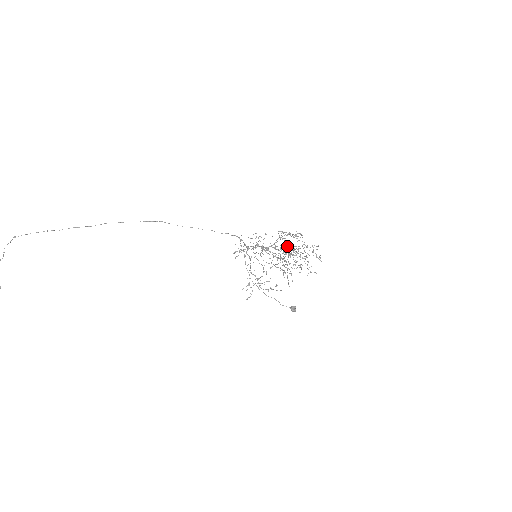
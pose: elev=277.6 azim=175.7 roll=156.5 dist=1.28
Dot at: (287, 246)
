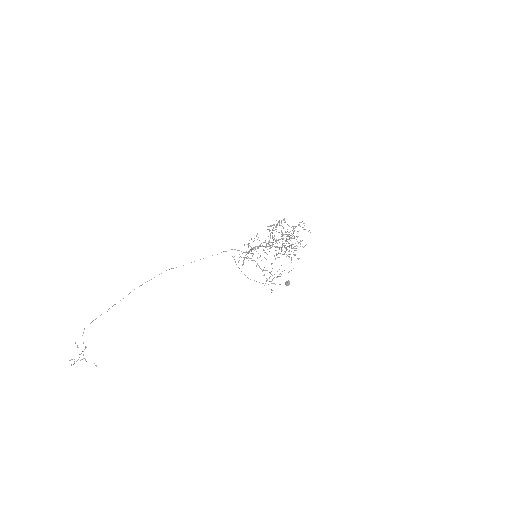
Dot at: (274, 236)
